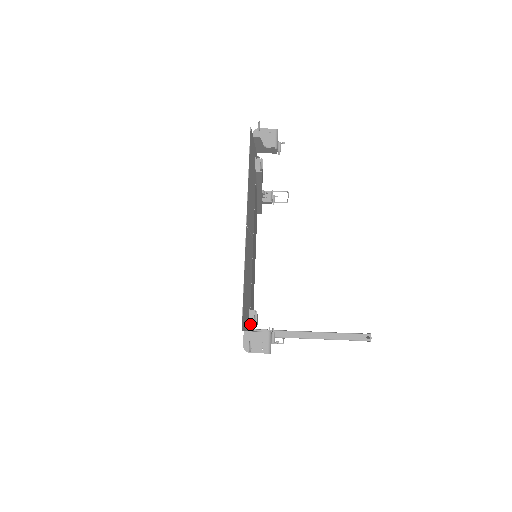
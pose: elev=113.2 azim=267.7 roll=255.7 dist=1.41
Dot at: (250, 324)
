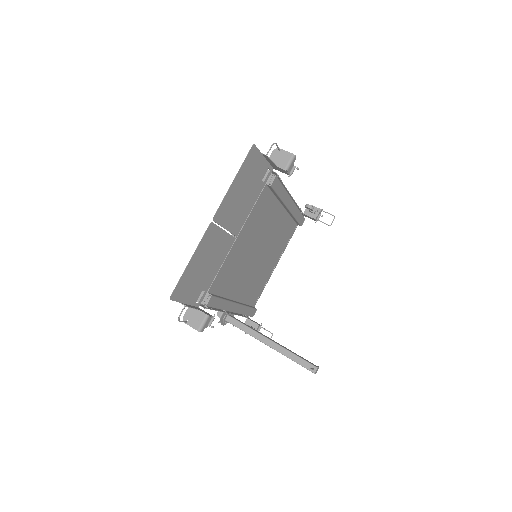
Dot at: (202, 303)
